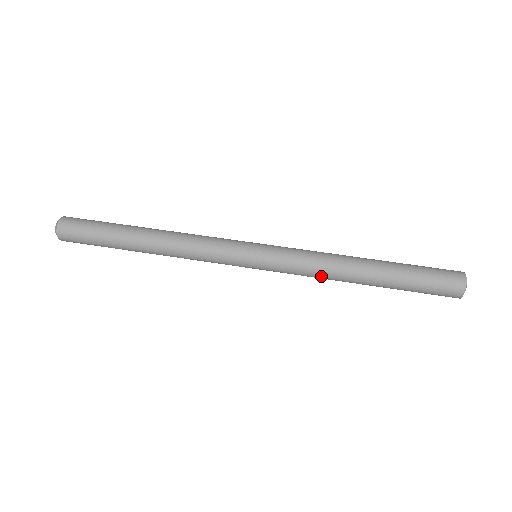
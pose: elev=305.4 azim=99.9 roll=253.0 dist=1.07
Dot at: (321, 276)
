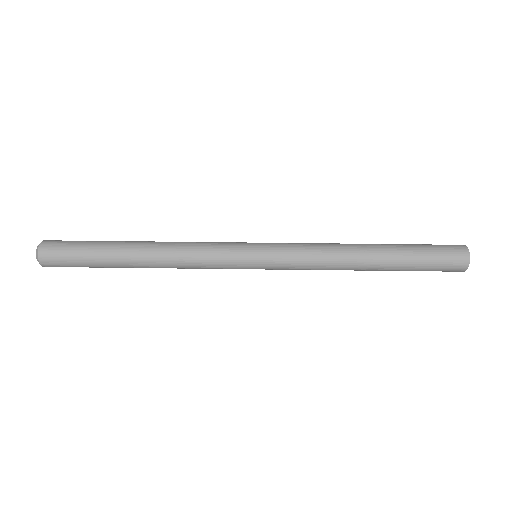
Dot at: occluded
